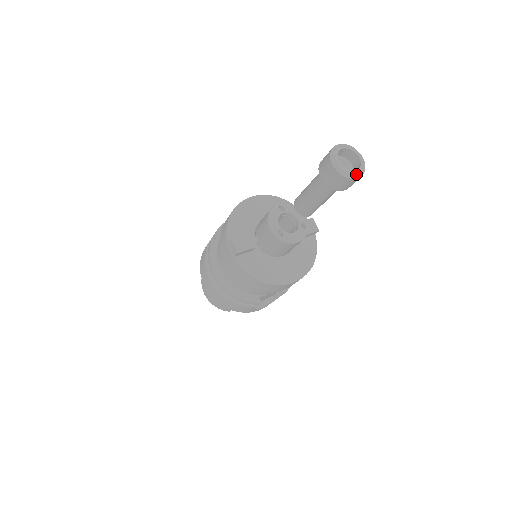
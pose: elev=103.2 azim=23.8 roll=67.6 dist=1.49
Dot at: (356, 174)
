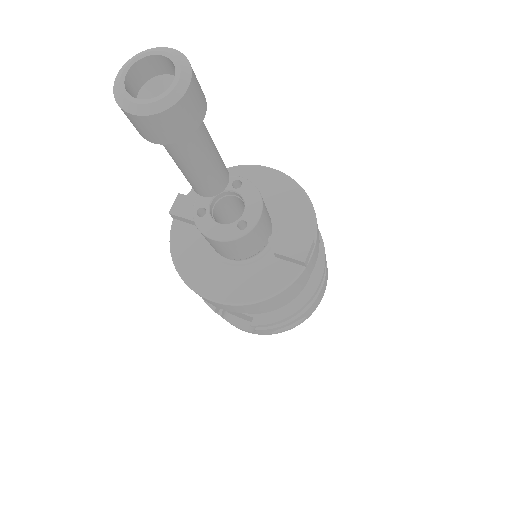
Dot at: (135, 105)
